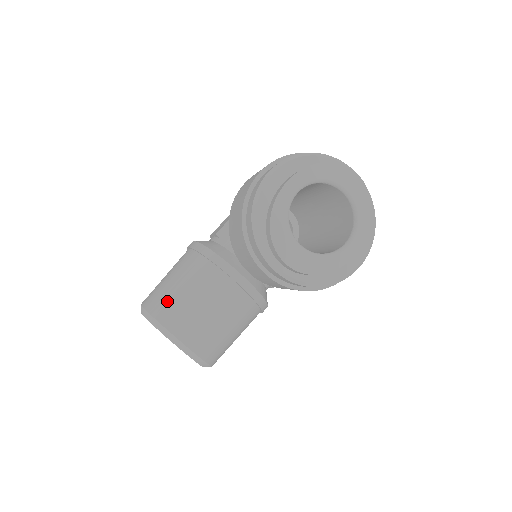
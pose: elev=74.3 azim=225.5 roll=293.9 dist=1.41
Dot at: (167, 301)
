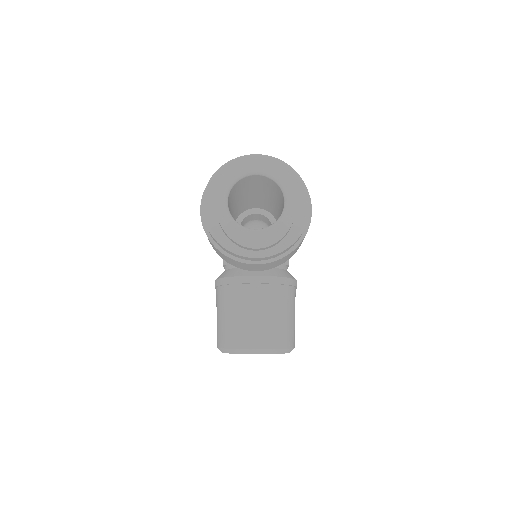
Dot at: (226, 332)
